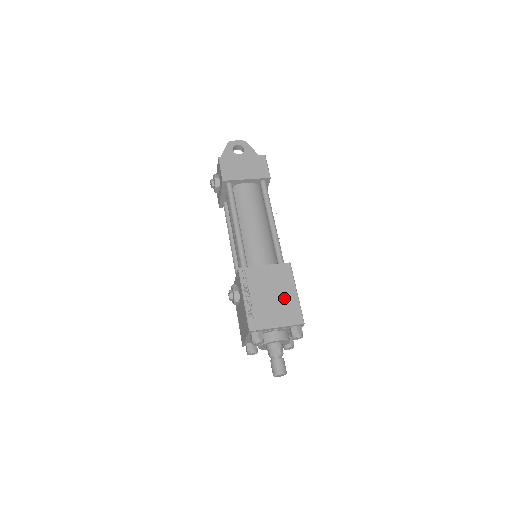
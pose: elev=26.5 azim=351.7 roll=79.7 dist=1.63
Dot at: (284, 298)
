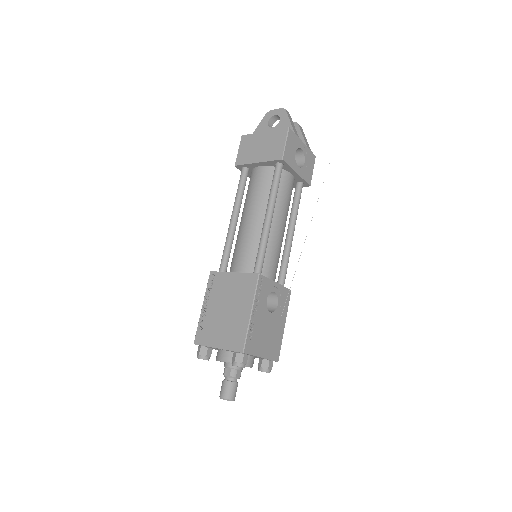
Dot at: (236, 316)
